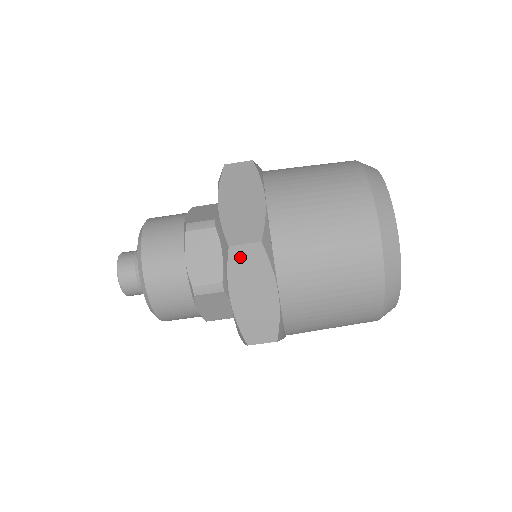
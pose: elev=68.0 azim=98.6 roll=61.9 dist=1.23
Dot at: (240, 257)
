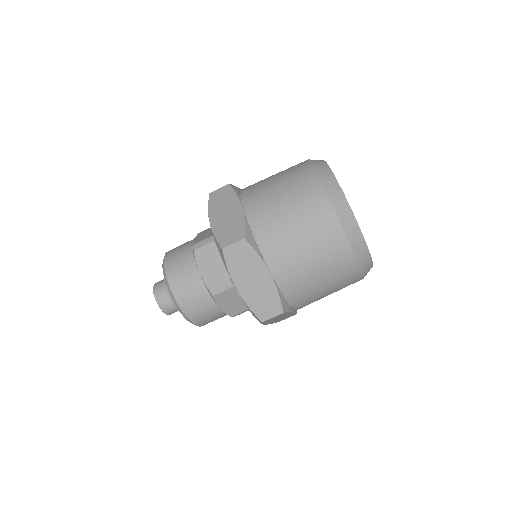
Dot at: (233, 254)
